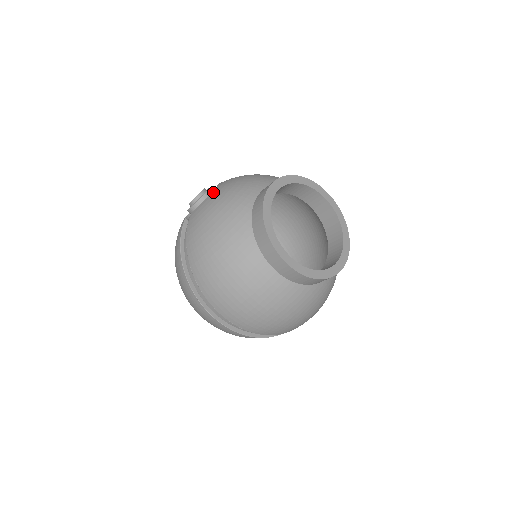
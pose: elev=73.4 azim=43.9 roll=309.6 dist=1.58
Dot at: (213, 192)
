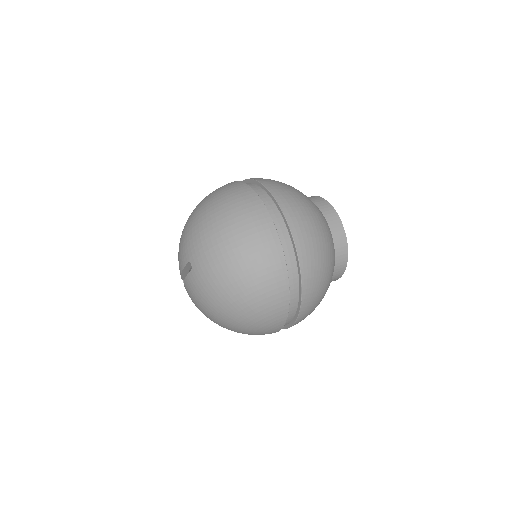
Dot at: occluded
